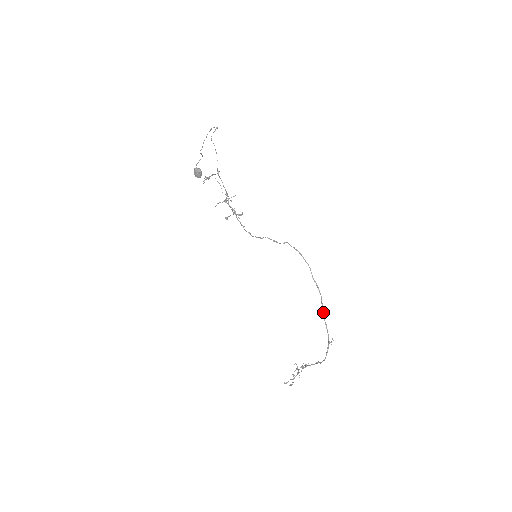
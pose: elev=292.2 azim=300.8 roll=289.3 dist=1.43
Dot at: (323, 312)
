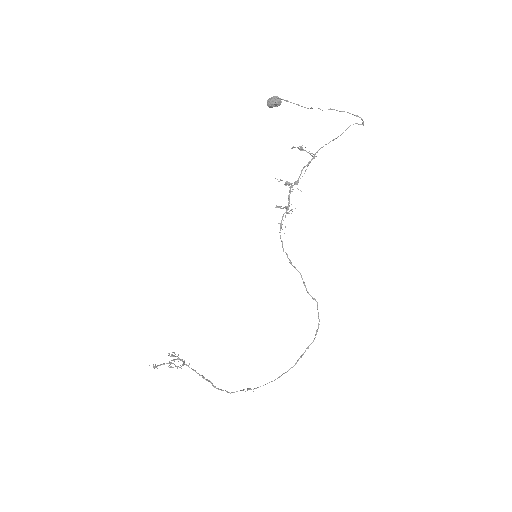
Dot at: occluded
